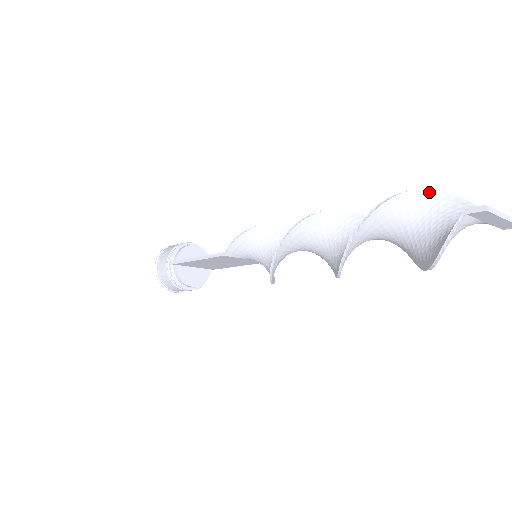
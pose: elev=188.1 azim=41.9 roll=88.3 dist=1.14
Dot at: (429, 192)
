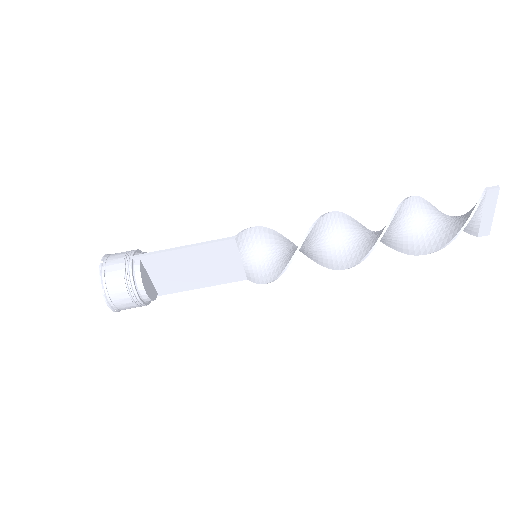
Dot at: (432, 205)
